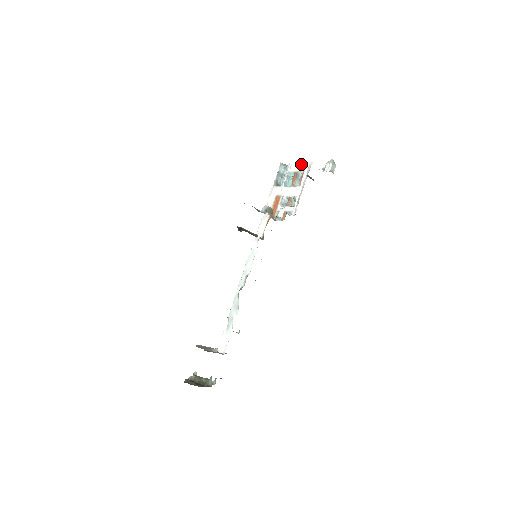
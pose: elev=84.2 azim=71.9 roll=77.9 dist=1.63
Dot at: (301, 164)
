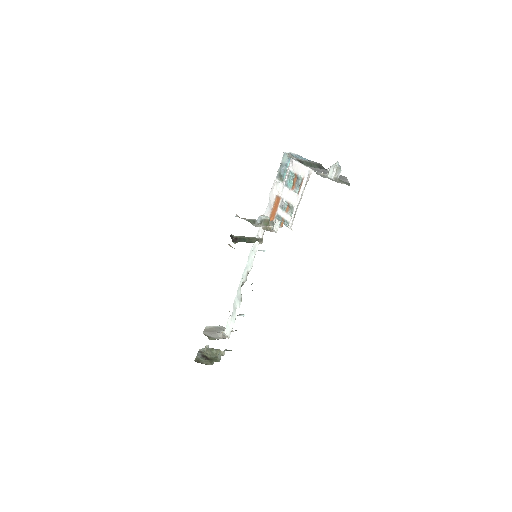
Dot at: (301, 168)
